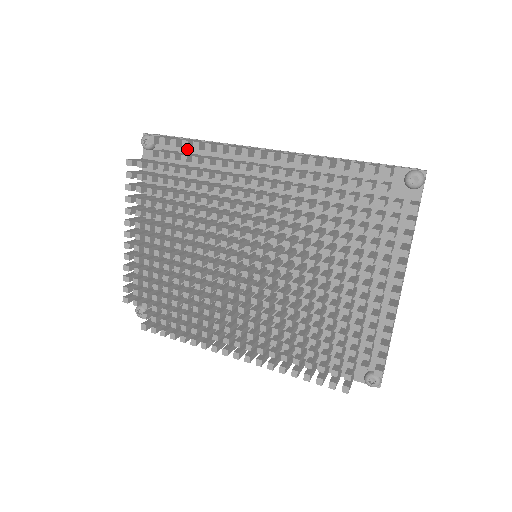
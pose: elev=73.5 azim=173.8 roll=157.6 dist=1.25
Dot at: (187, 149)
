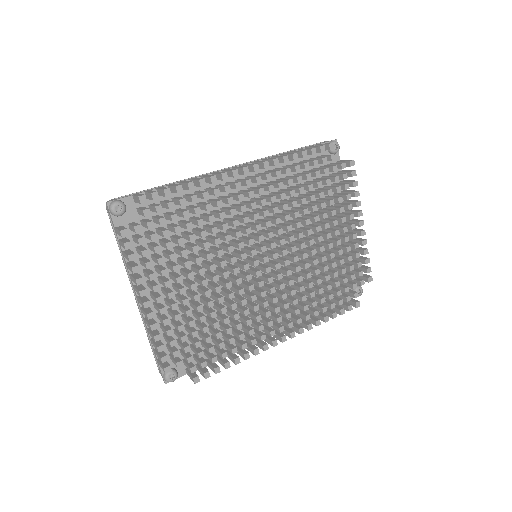
Dot at: (161, 197)
